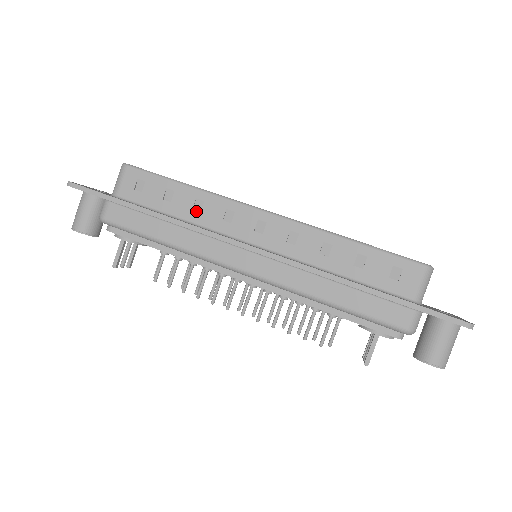
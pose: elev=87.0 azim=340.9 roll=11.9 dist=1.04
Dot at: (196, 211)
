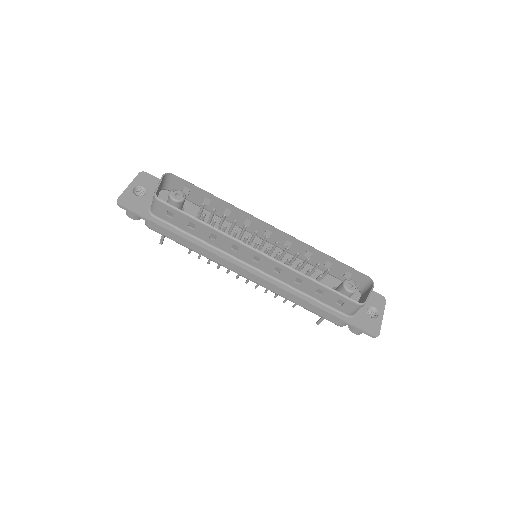
Dot at: (212, 239)
